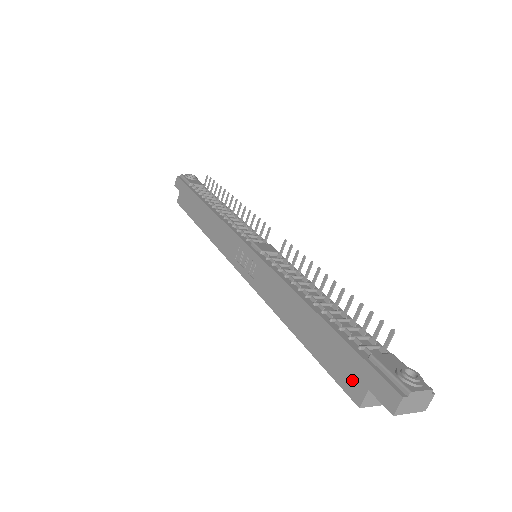
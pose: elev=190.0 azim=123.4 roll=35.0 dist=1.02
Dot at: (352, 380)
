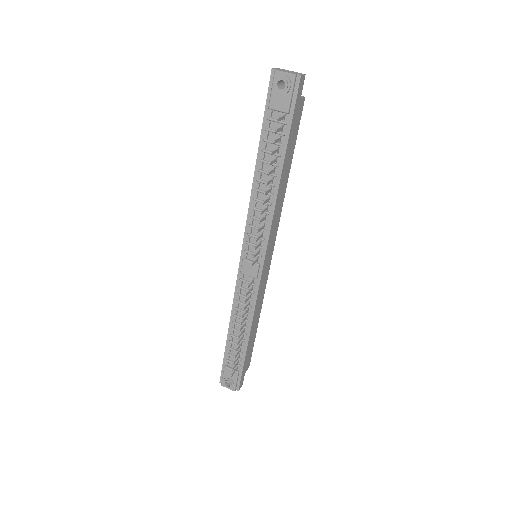
Dot at: occluded
